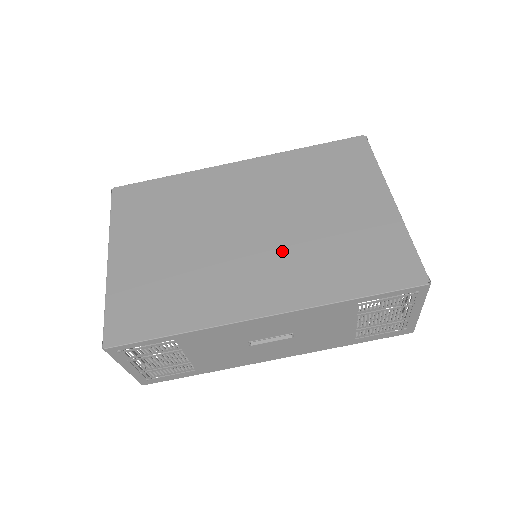
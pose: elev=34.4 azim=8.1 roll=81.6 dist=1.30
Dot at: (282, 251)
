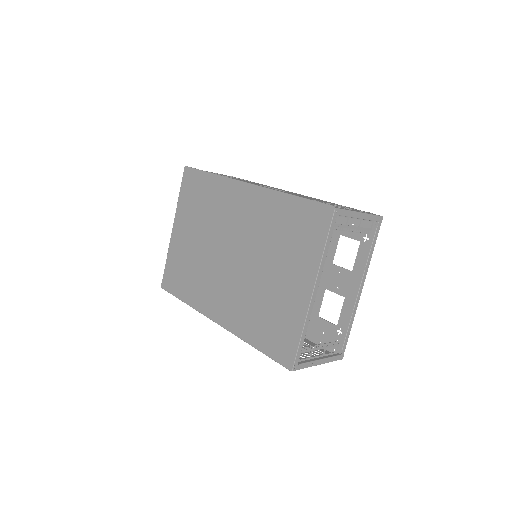
Dot at: (238, 286)
